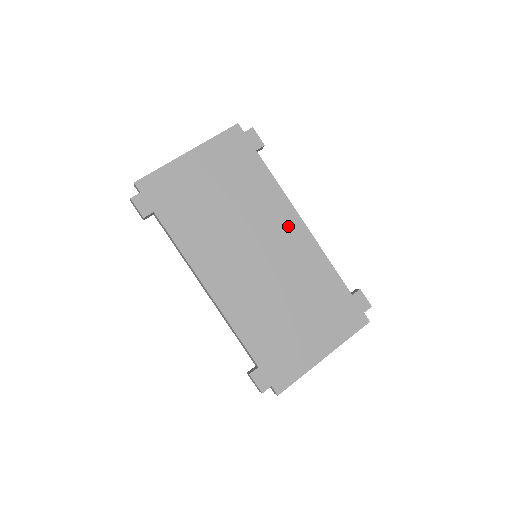
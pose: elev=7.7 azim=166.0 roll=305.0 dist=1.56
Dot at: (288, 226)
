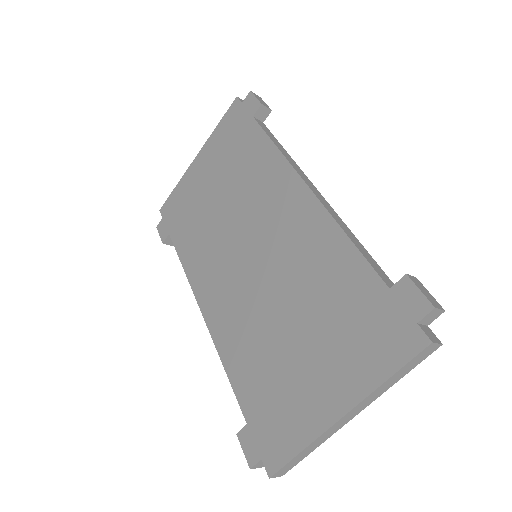
Dot at: (286, 199)
